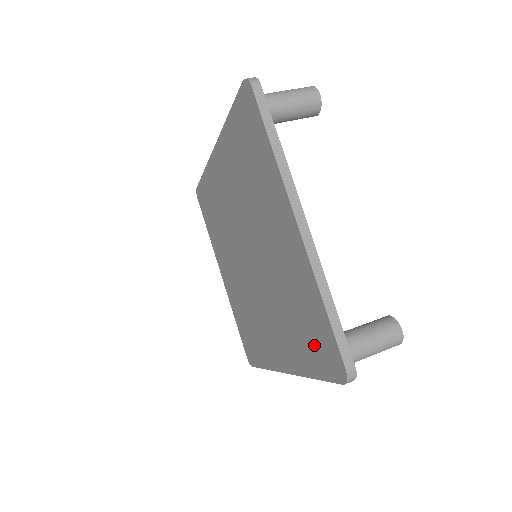
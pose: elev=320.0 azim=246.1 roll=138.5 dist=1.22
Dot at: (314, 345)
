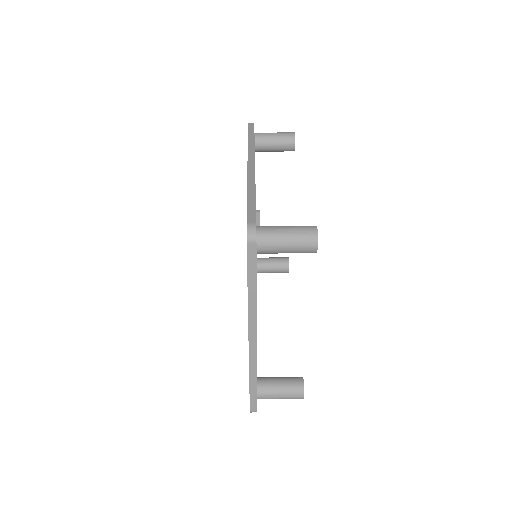
Dot at: occluded
